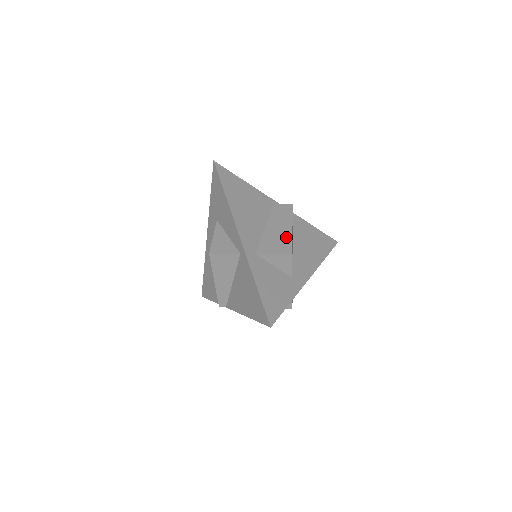
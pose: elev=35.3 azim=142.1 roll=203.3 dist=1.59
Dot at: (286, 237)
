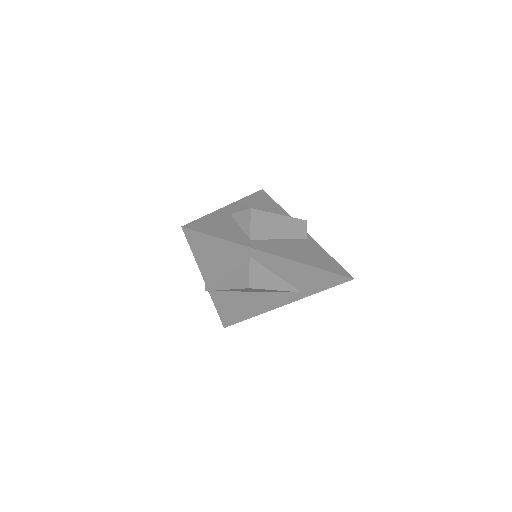
Dot at: occluded
